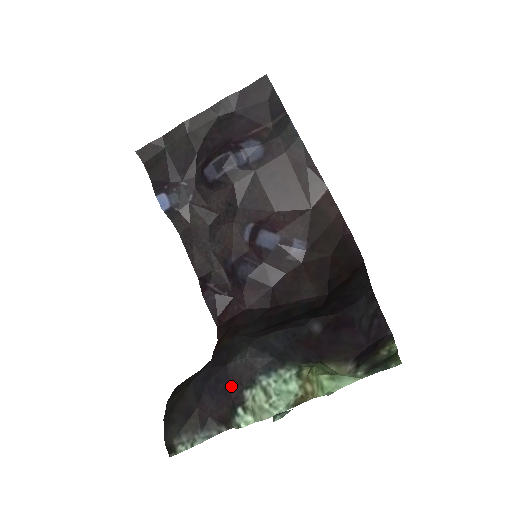
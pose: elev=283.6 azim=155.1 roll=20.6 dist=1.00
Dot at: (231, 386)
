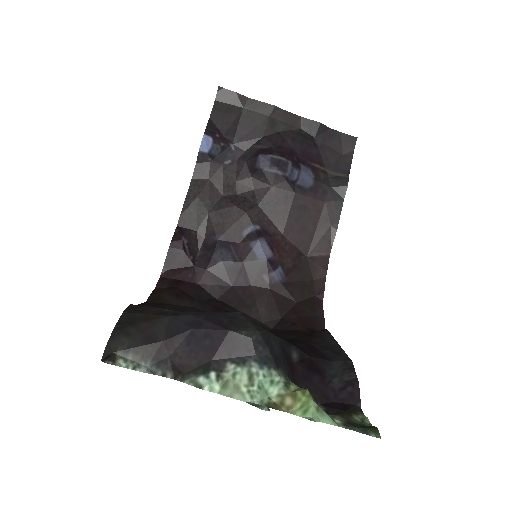
Dot at: (219, 349)
